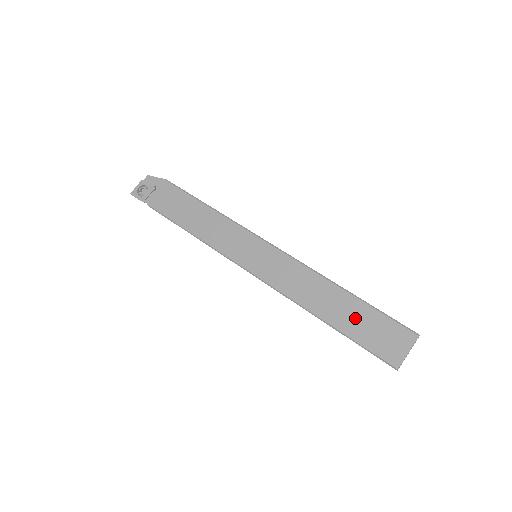
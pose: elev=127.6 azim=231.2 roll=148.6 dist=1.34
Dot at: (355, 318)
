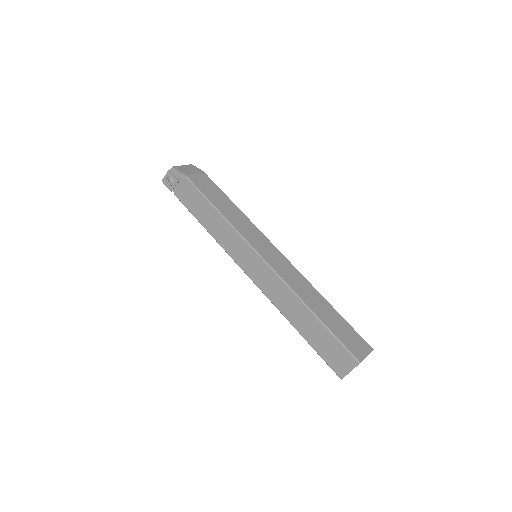
Dot at: (317, 335)
